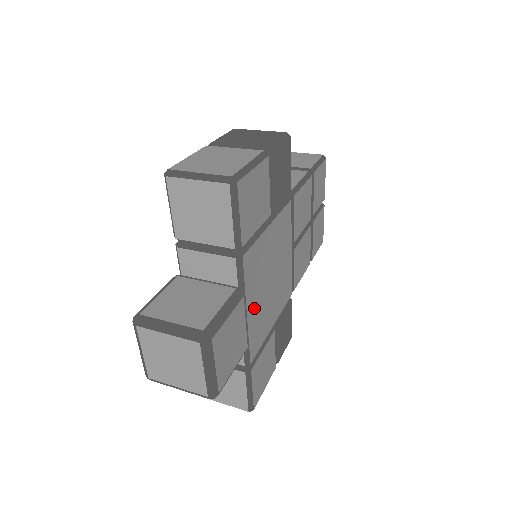
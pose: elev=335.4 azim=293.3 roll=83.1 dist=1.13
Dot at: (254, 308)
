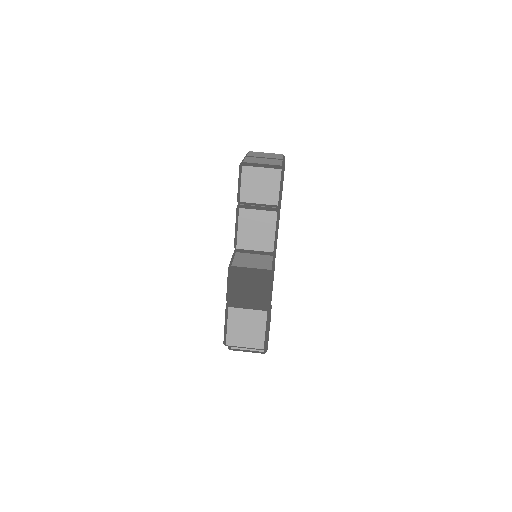
Dot at: occluded
